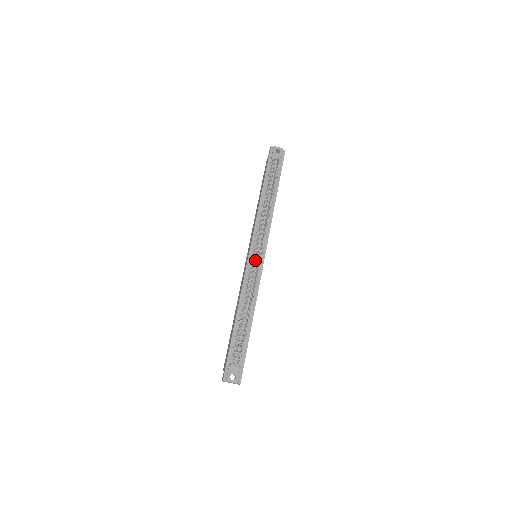
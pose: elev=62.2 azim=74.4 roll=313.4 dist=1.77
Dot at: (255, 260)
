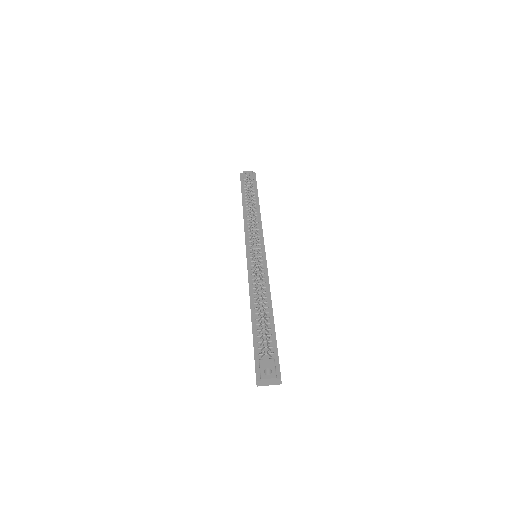
Dot at: (255, 256)
